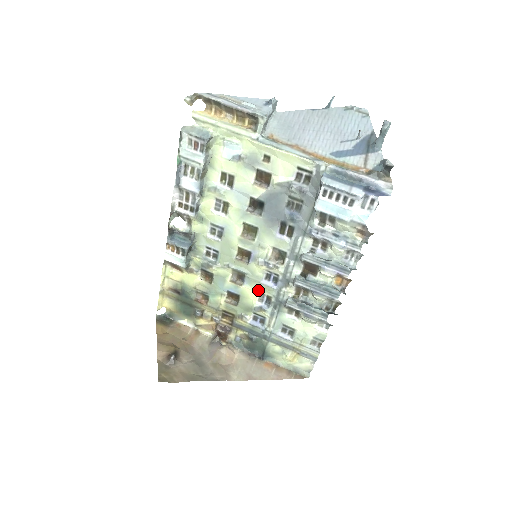
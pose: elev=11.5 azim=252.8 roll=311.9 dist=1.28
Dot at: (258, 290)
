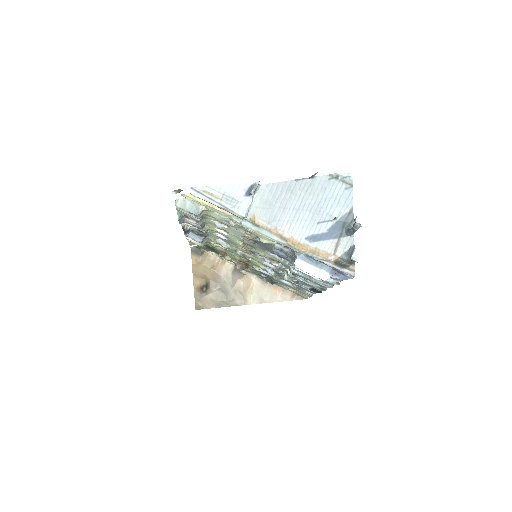
Dot at: (262, 264)
